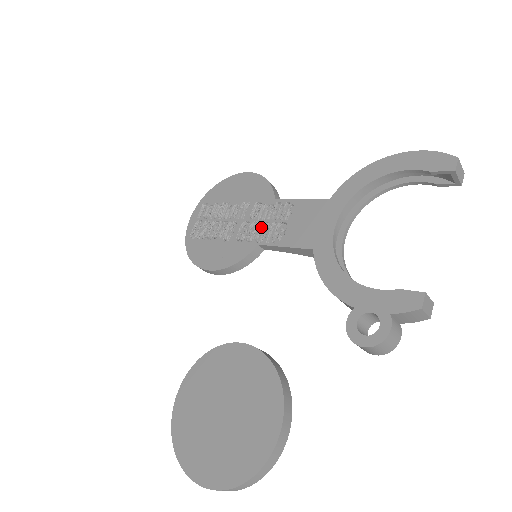
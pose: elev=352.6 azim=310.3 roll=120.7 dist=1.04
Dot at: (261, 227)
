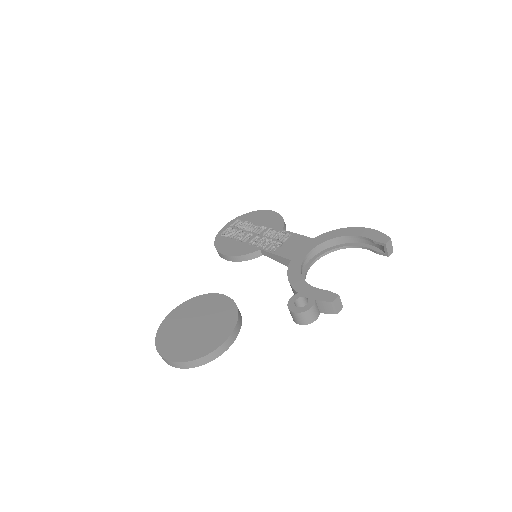
Dot at: (267, 241)
